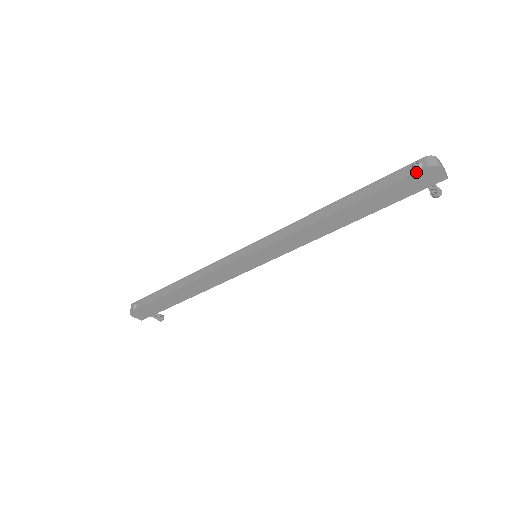
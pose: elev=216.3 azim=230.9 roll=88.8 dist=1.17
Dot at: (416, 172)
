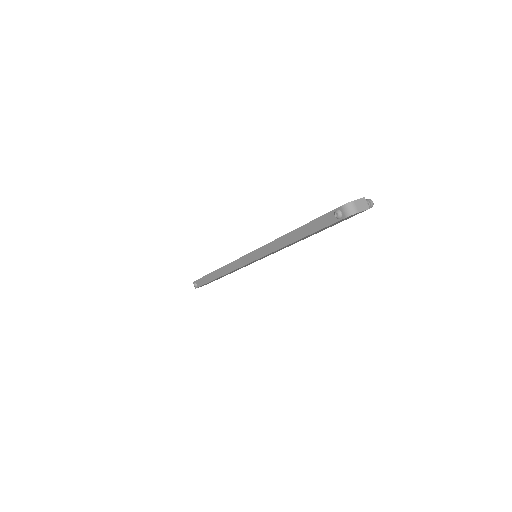
Dot at: occluded
